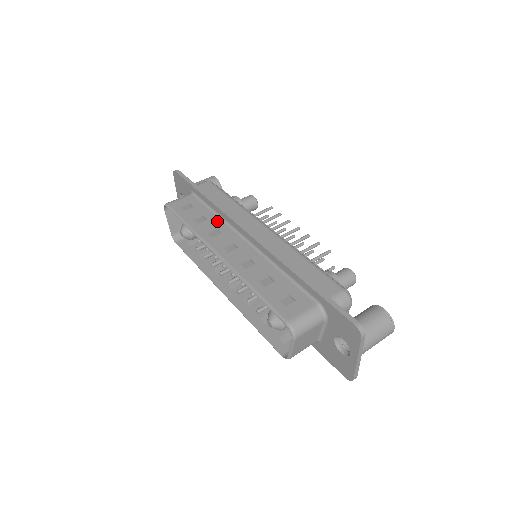
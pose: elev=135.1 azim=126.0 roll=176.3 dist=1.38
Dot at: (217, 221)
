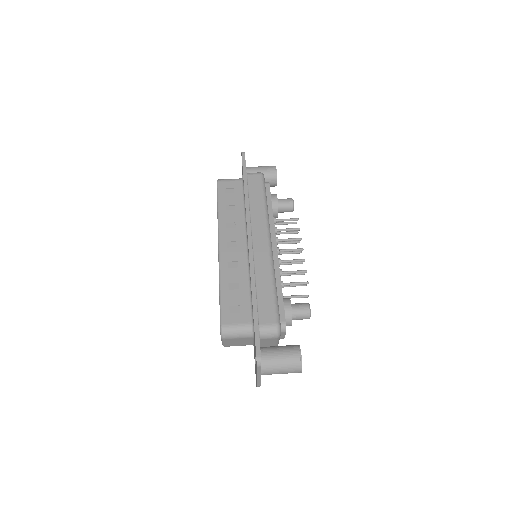
Dot at: (240, 215)
